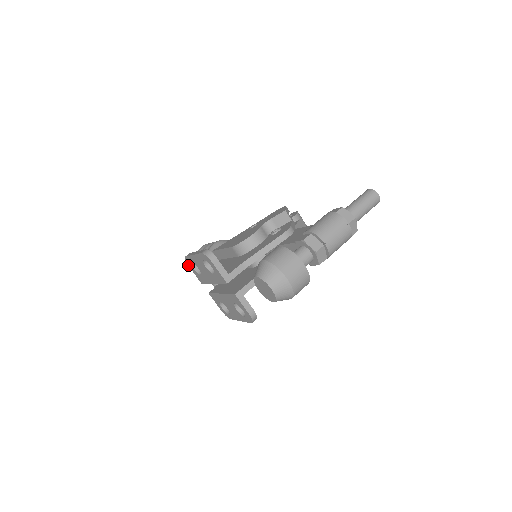
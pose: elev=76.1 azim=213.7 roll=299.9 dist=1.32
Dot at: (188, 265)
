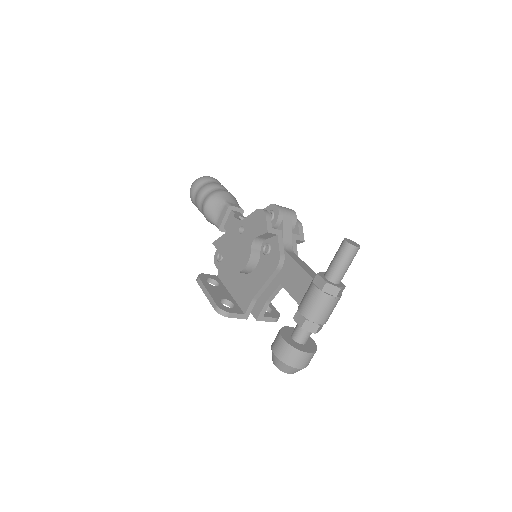
Dot at: occluded
